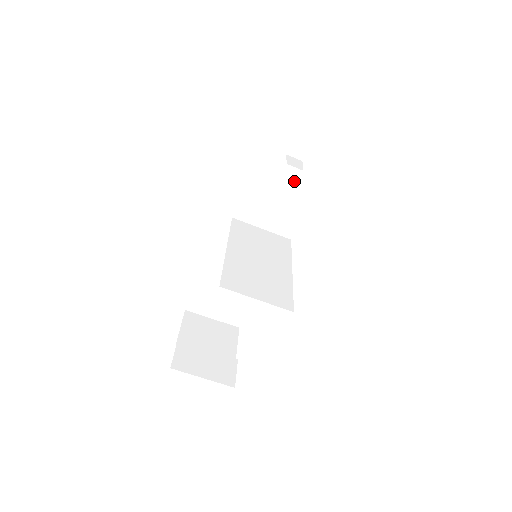
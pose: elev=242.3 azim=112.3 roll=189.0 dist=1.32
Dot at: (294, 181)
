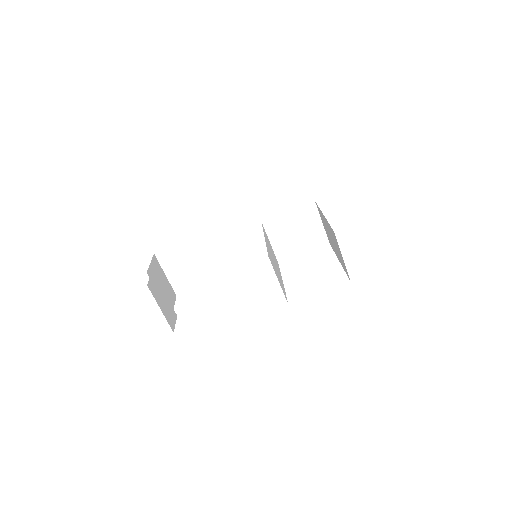
Dot at: (315, 231)
